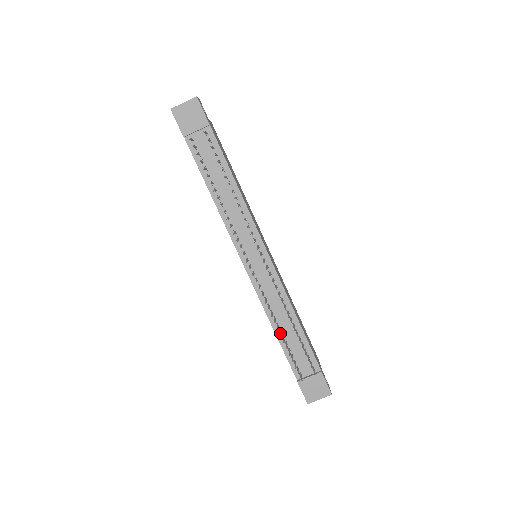
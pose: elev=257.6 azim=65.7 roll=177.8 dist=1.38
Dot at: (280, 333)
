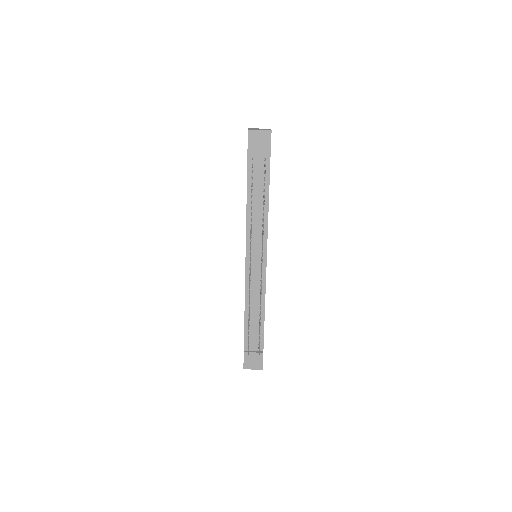
Dot at: (249, 317)
